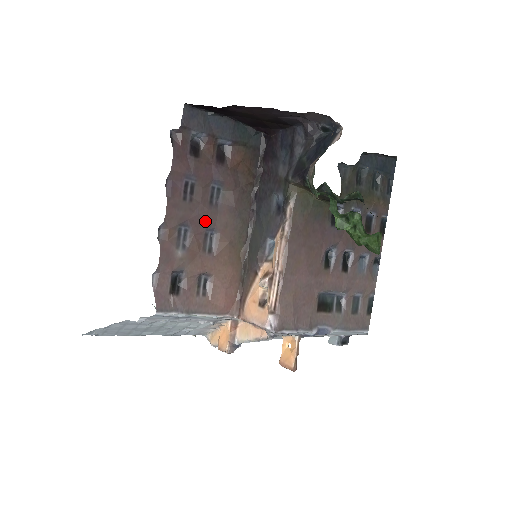
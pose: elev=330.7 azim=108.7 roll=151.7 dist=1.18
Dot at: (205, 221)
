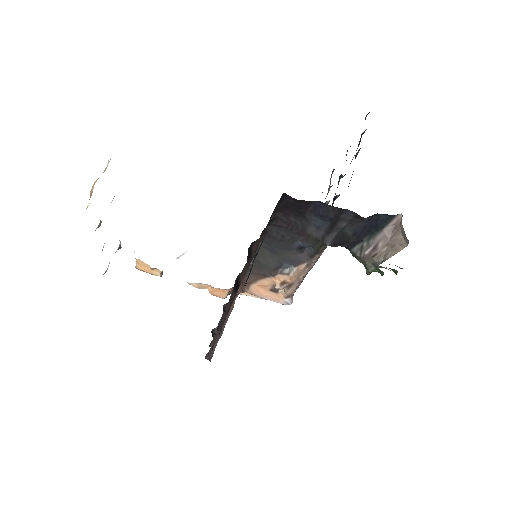
Dot at: occluded
